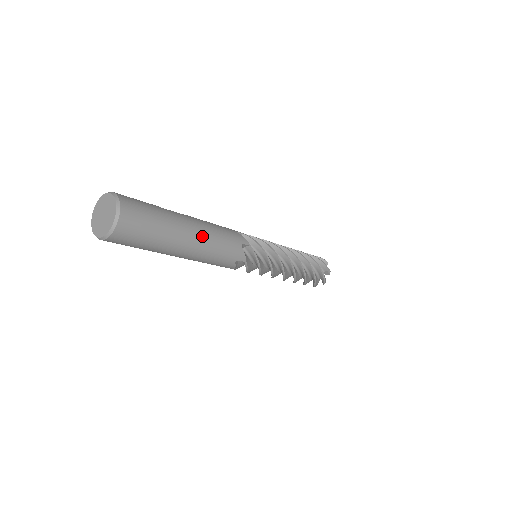
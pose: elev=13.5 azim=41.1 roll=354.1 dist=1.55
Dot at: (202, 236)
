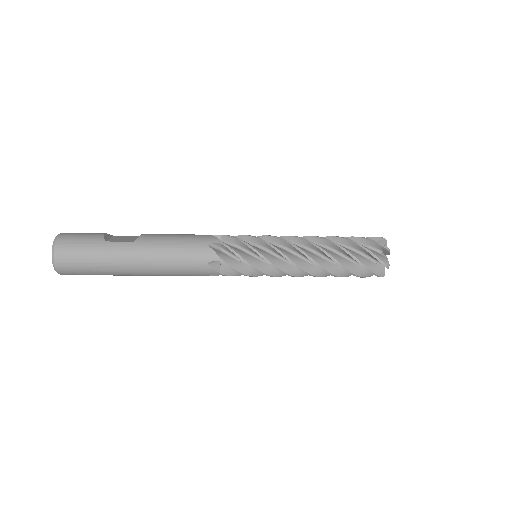
Dot at: (150, 264)
